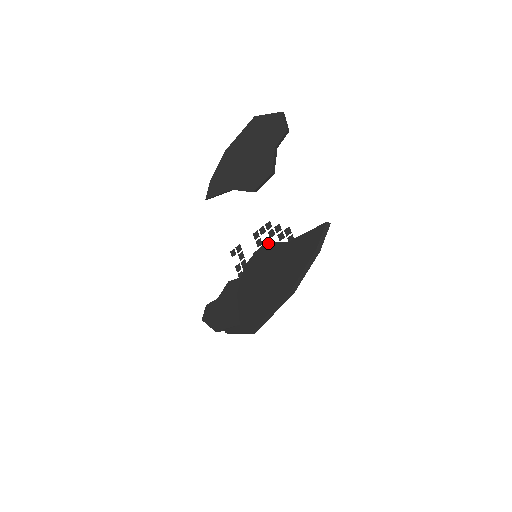
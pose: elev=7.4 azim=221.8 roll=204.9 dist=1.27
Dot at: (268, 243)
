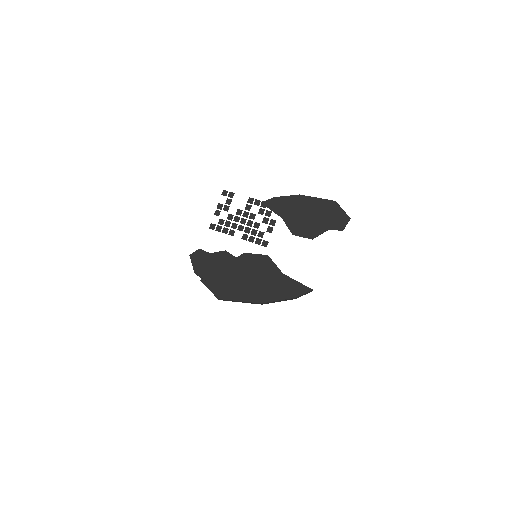
Dot at: (270, 258)
